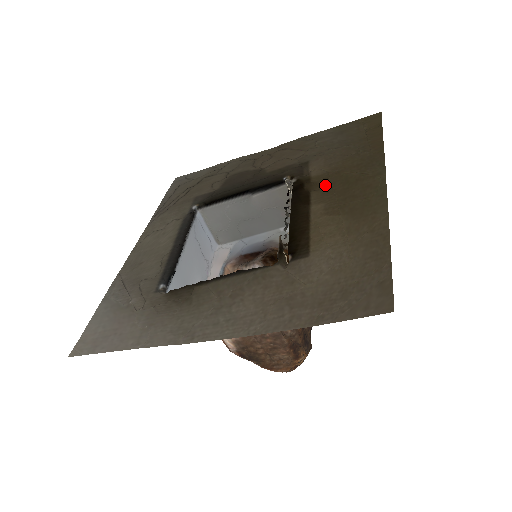
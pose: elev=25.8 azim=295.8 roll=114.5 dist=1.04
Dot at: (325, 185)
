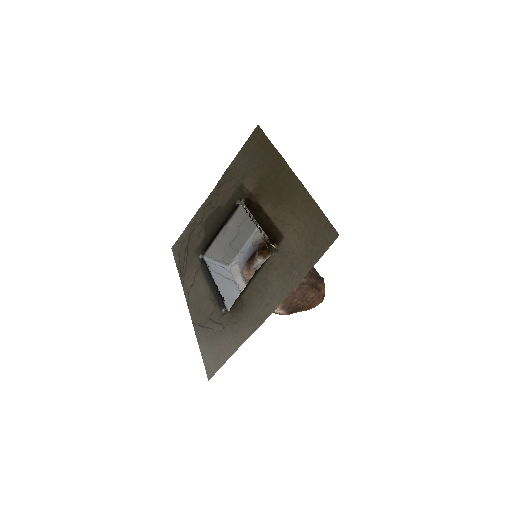
Dot at: (262, 192)
